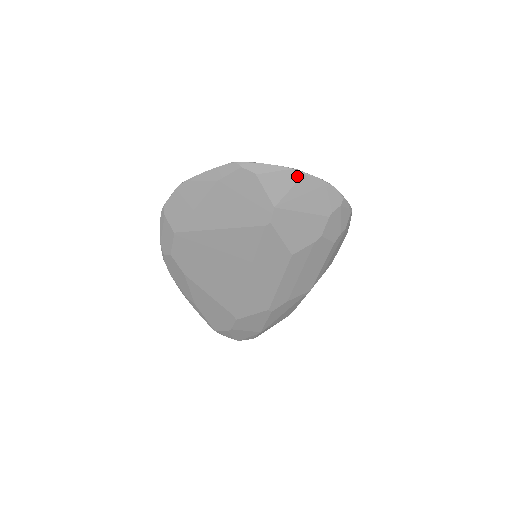
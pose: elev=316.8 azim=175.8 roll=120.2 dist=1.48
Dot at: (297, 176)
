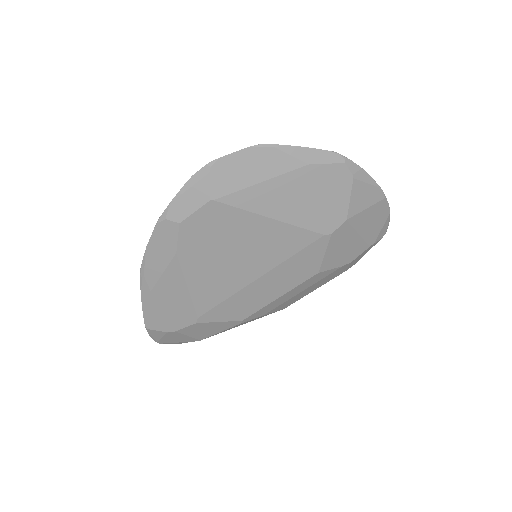
Dot at: (380, 197)
